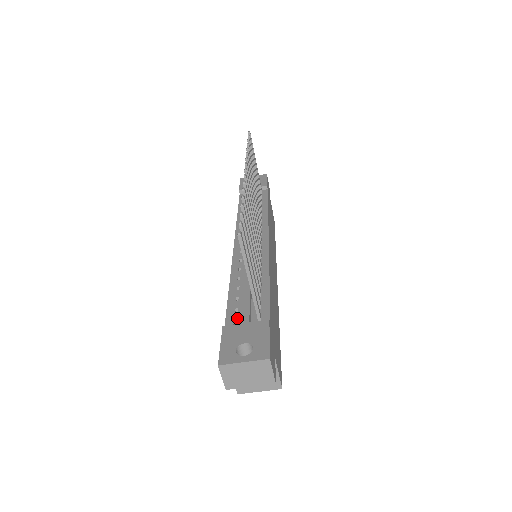
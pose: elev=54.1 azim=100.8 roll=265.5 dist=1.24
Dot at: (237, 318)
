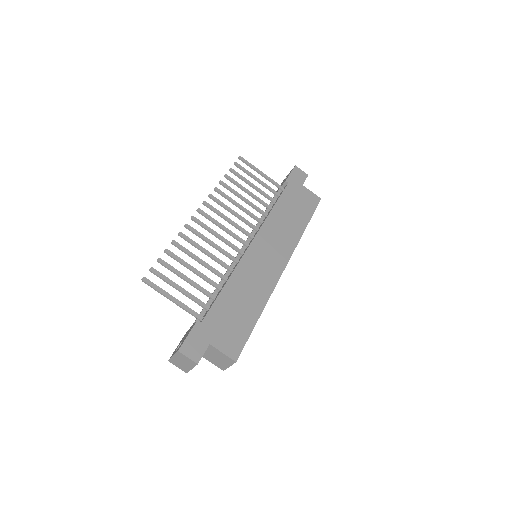
Dot at: occluded
